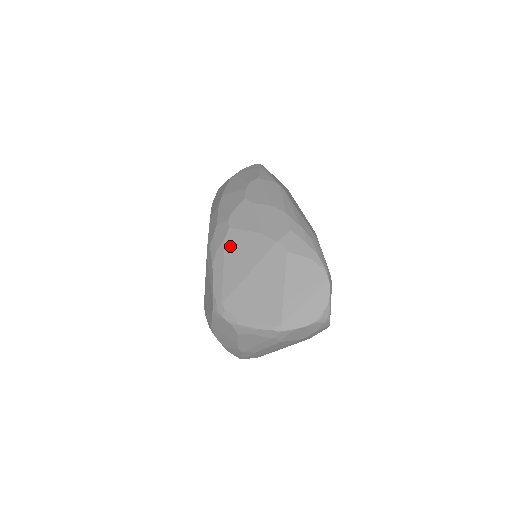
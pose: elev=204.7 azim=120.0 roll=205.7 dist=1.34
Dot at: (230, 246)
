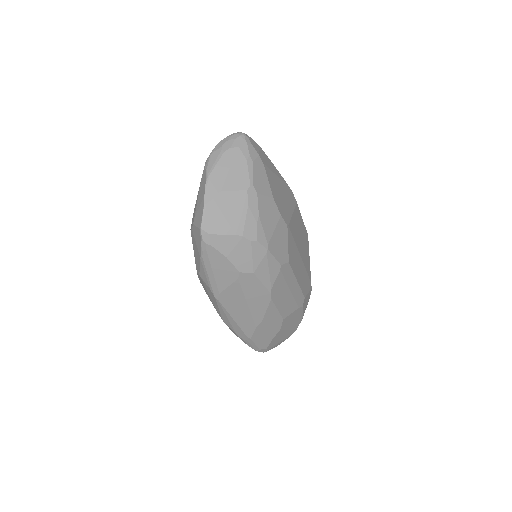
Dot at: occluded
